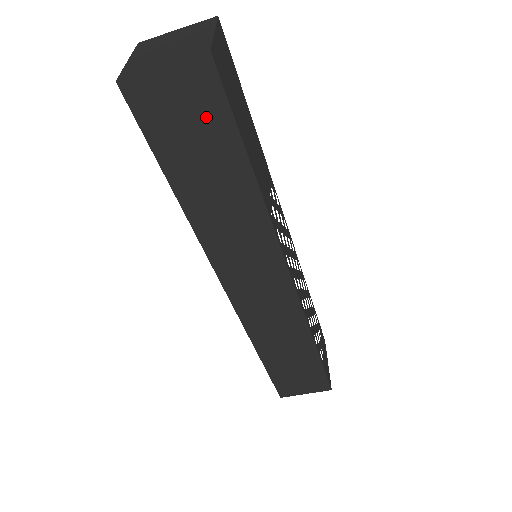
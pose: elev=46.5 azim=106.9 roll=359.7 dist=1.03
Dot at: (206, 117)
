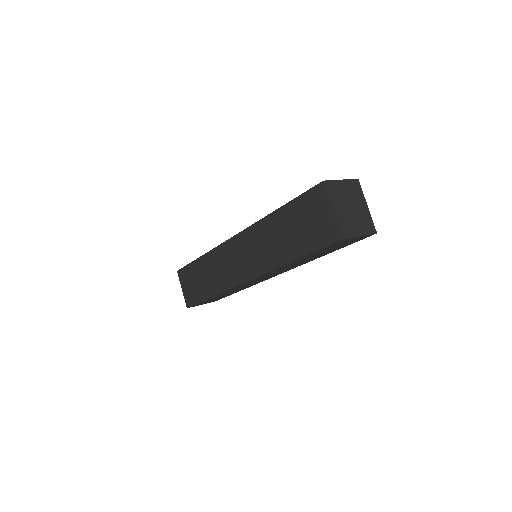
Dot at: occluded
